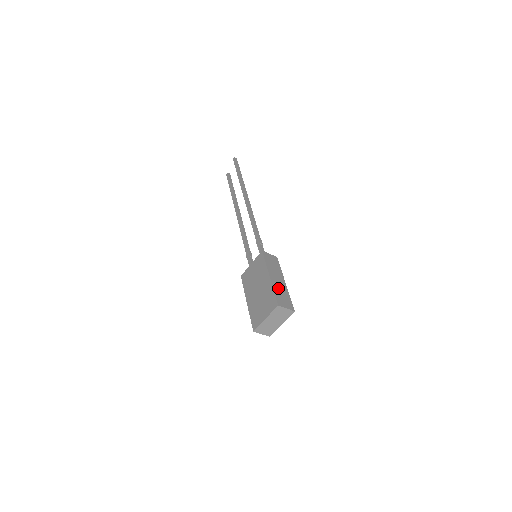
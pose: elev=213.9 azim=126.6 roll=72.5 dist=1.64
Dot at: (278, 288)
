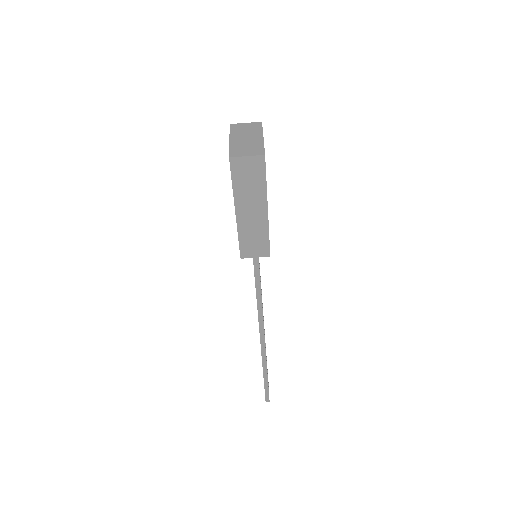
Dot at: occluded
